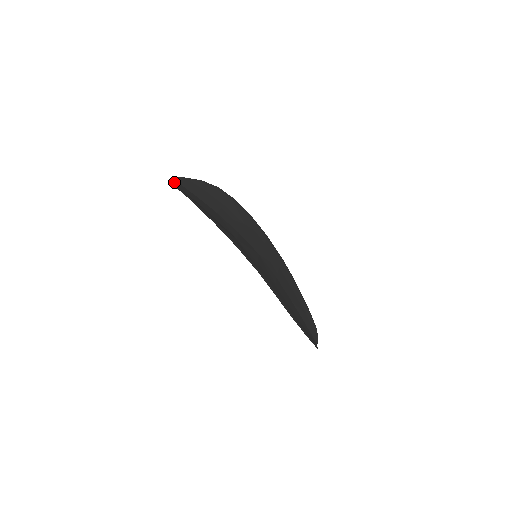
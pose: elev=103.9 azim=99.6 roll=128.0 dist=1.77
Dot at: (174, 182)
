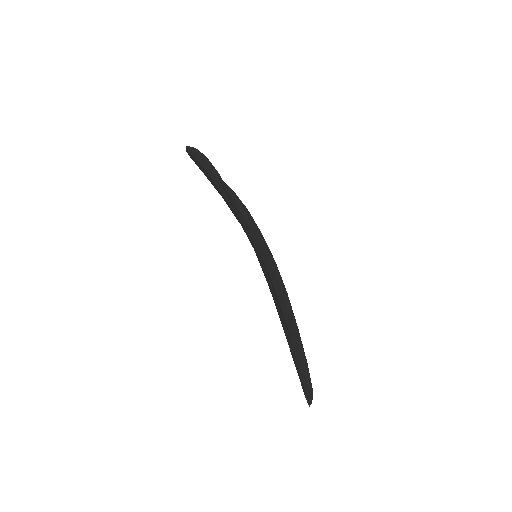
Dot at: occluded
